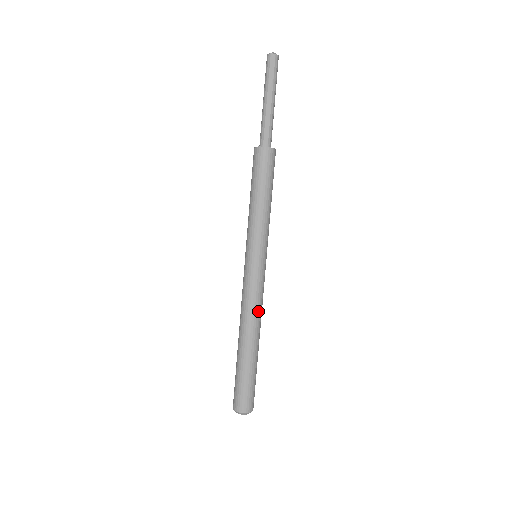
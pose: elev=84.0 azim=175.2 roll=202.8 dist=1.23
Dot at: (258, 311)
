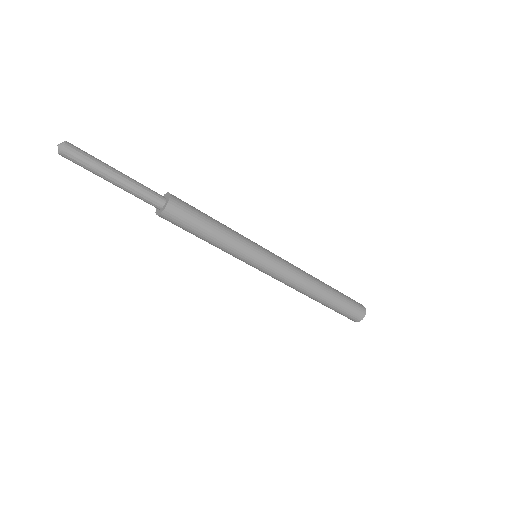
Dot at: (300, 281)
